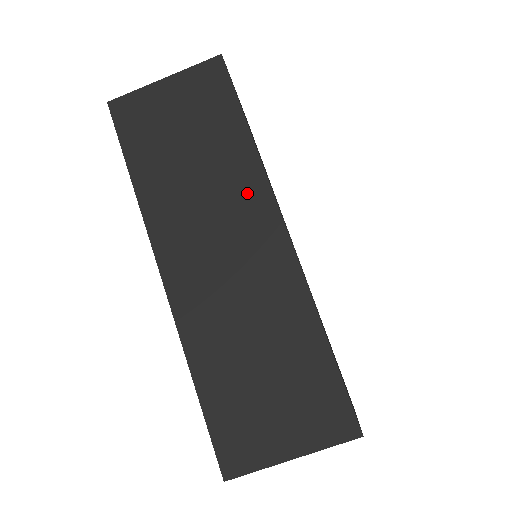
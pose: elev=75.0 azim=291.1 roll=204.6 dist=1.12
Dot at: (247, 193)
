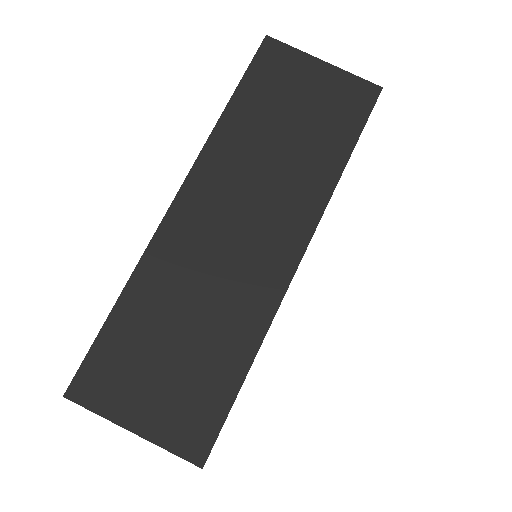
Dot at: (300, 203)
